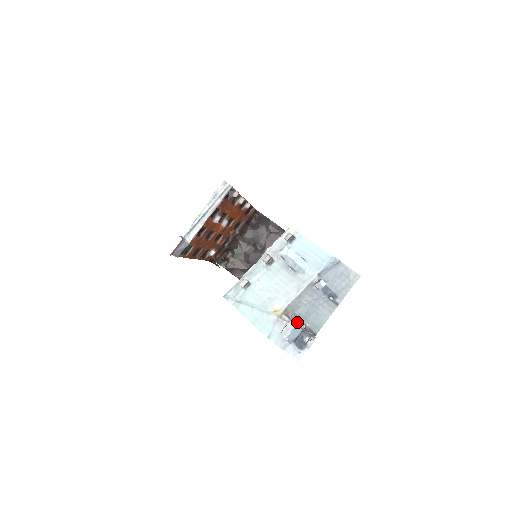
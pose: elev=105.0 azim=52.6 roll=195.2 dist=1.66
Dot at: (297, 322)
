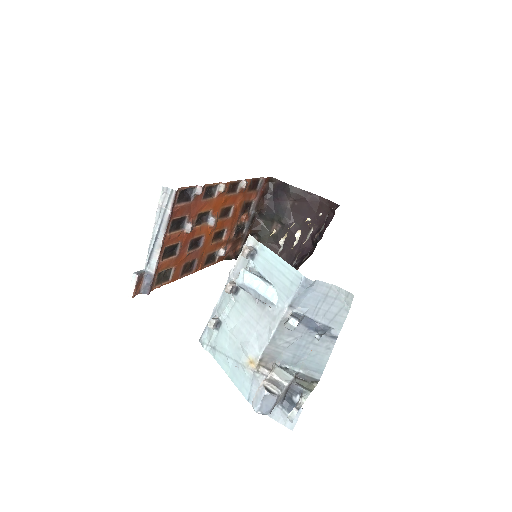
Dot at: (268, 386)
